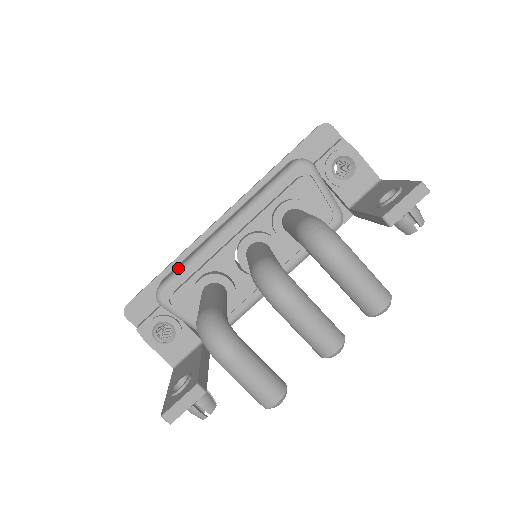
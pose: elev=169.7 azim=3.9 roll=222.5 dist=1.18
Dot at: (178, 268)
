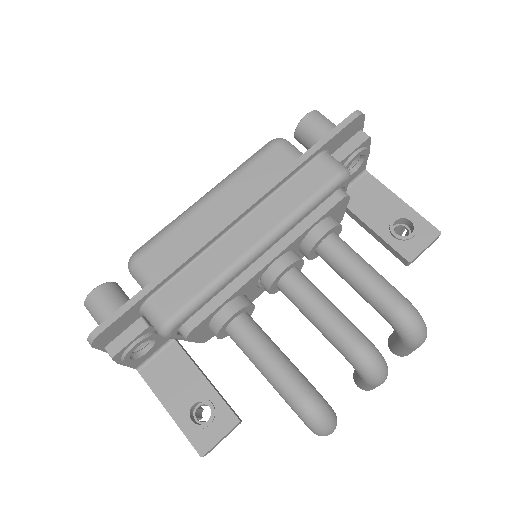
Dot at: (195, 298)
